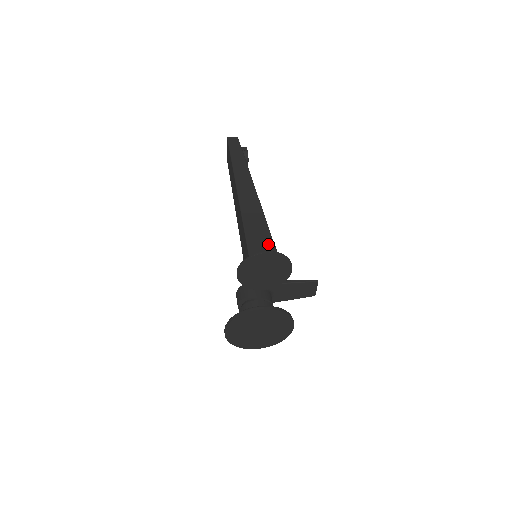
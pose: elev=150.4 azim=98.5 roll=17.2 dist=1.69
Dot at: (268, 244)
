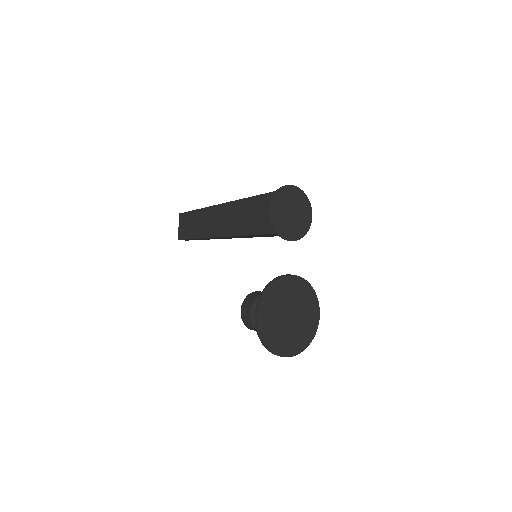
Dot at: occluded
